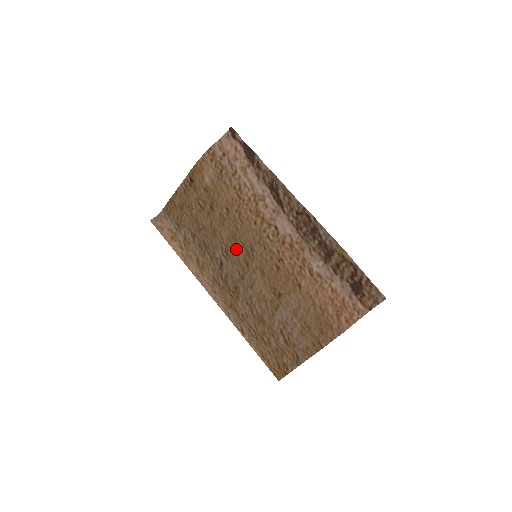
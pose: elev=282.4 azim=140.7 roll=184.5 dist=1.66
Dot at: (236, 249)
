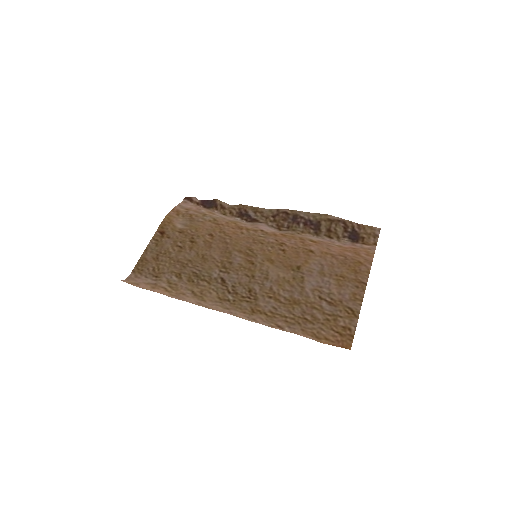
Dot at: (234, 259)
